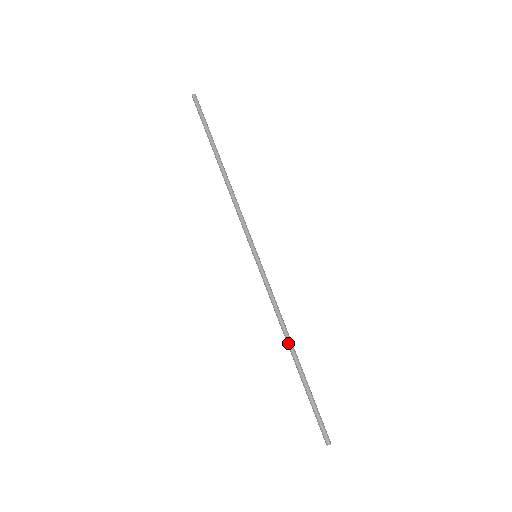
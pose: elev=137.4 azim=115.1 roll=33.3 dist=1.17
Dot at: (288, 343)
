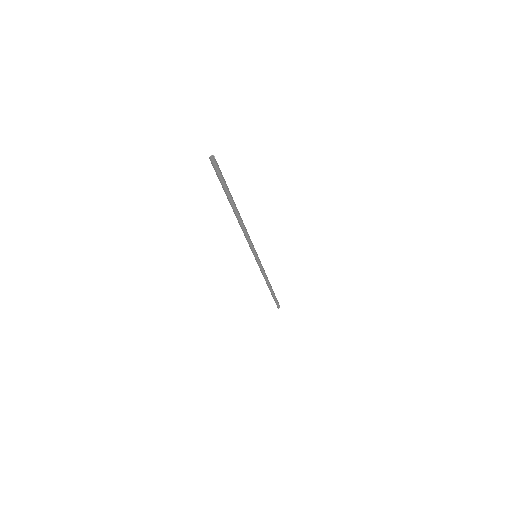
Dot at: (269, 286)
